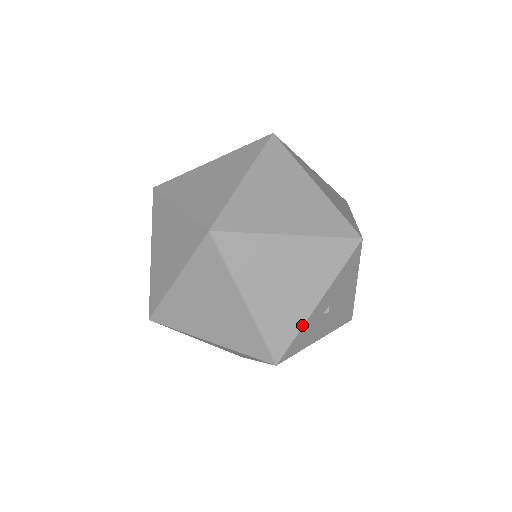
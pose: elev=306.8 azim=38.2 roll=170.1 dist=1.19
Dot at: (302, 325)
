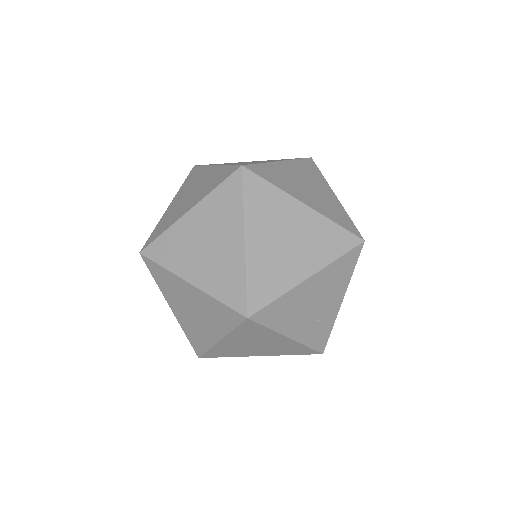
Dot at: (345, 211)
